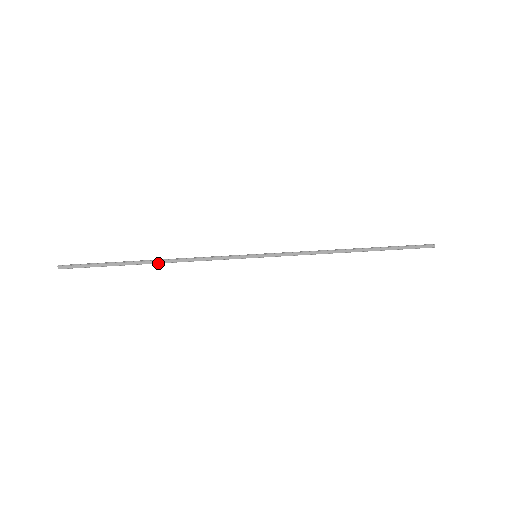
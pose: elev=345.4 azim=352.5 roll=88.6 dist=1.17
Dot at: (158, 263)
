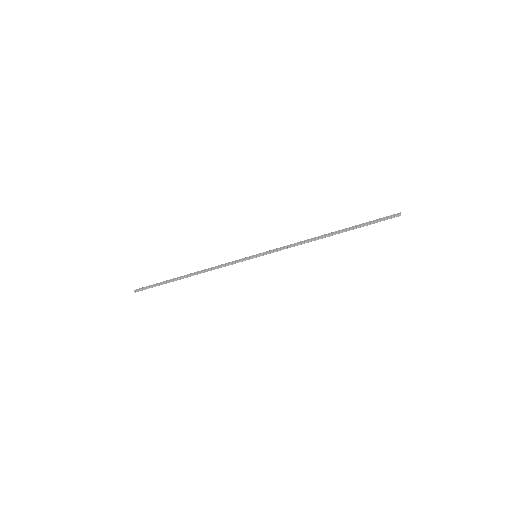
Dot at: (191, 275)
